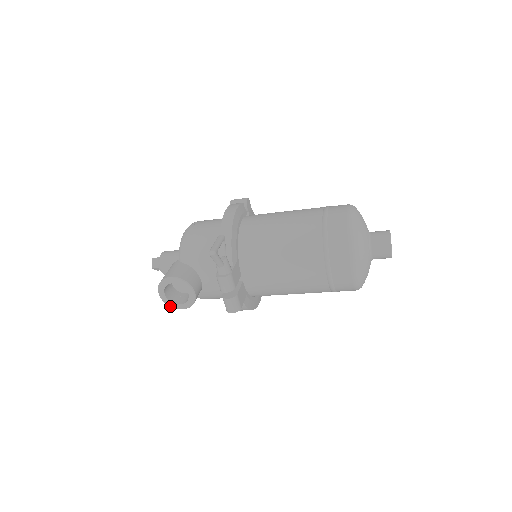
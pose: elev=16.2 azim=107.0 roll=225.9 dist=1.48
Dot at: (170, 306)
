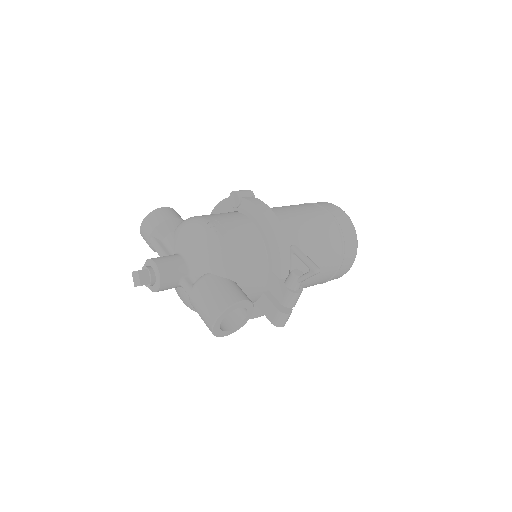
Dot at: (217, 336)
